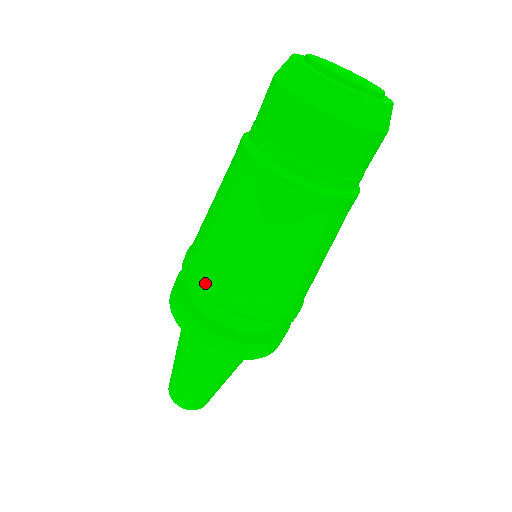
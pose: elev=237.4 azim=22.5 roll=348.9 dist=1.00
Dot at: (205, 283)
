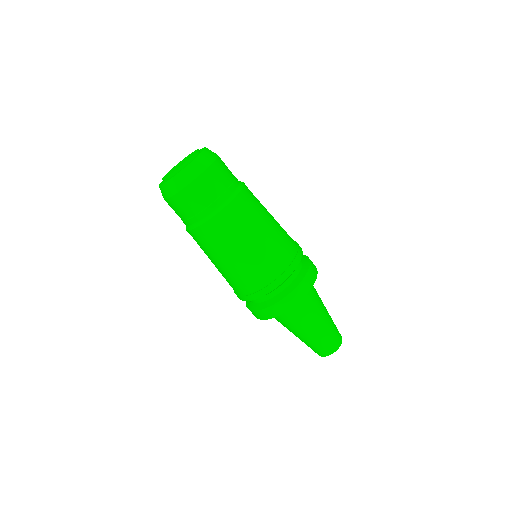
Dot at: (252, 288)
